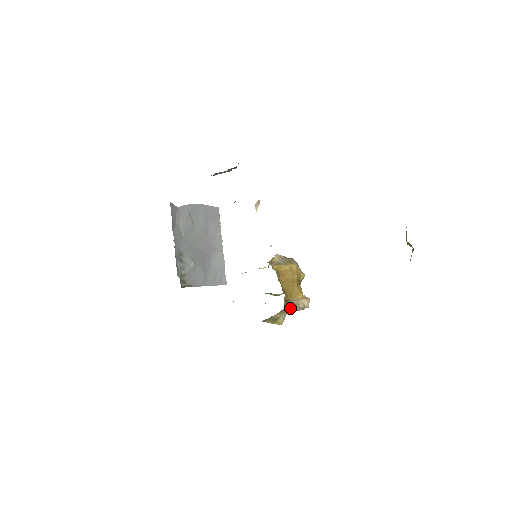
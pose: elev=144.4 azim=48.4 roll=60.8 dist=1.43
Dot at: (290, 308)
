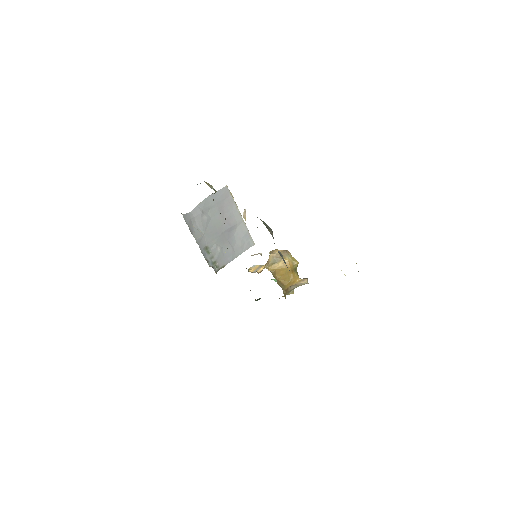
Dot at: (293, 288)
